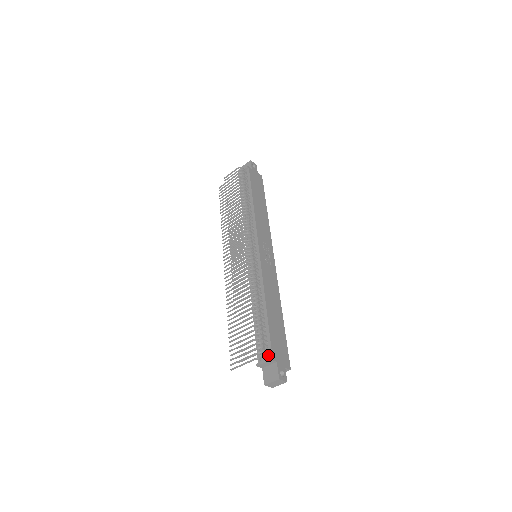
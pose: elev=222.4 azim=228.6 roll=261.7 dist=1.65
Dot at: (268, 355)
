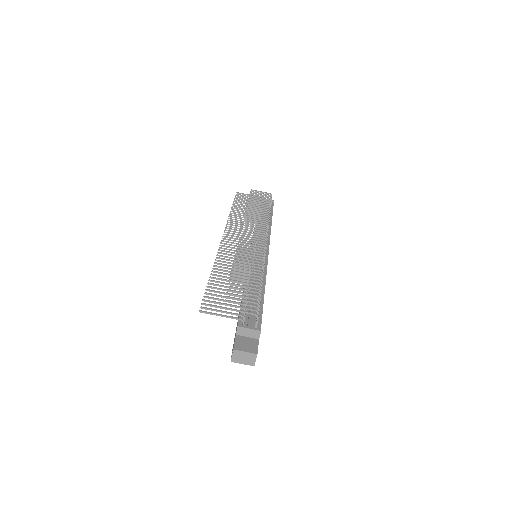
Dot at: (257, 326)
